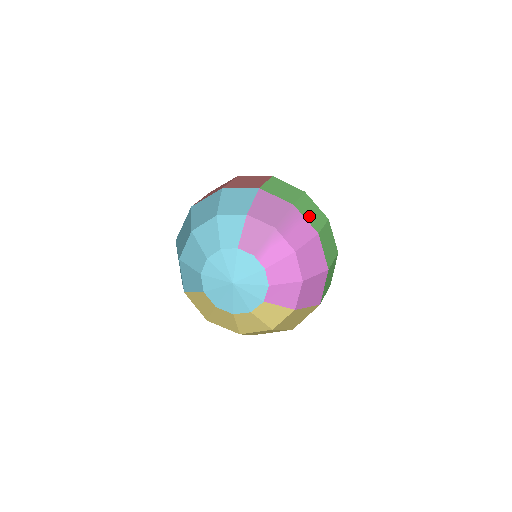
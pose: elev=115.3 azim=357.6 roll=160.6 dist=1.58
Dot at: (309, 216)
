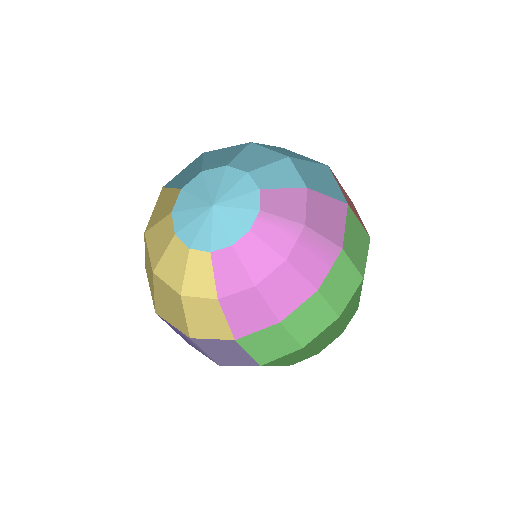
Dot at: (335, 278)
